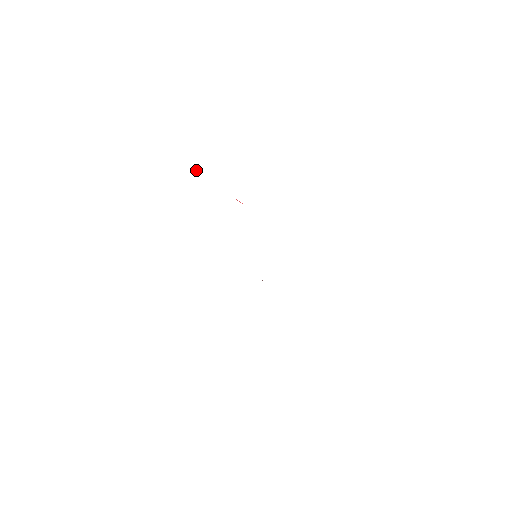
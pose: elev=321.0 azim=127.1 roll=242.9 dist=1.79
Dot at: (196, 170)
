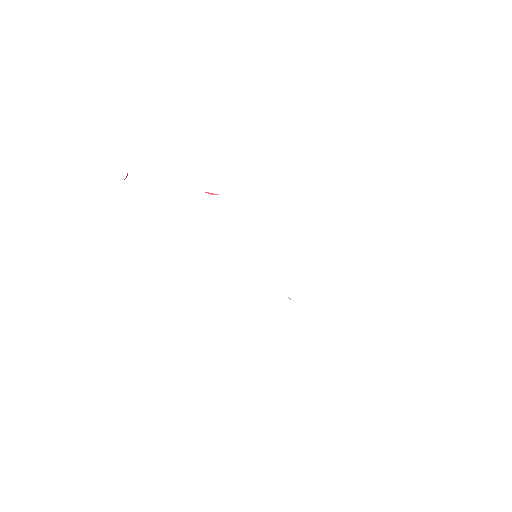
Dot at: occluded
